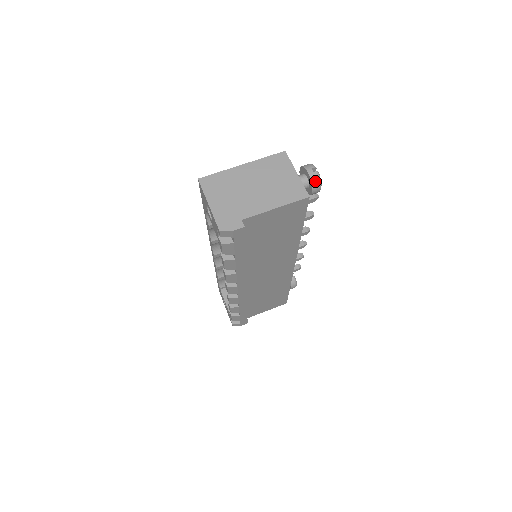
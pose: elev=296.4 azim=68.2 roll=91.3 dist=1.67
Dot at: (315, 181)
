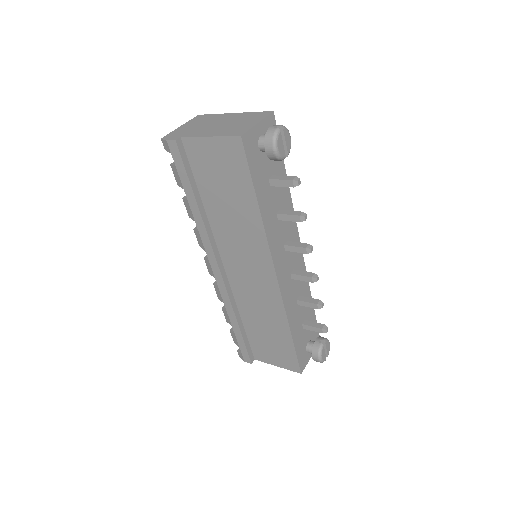
Dot at: (269, 136)
